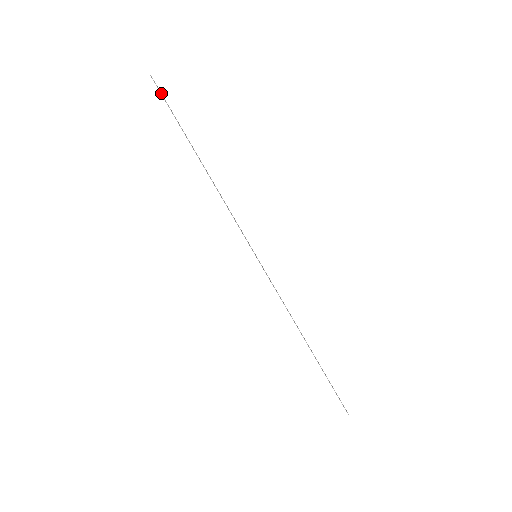
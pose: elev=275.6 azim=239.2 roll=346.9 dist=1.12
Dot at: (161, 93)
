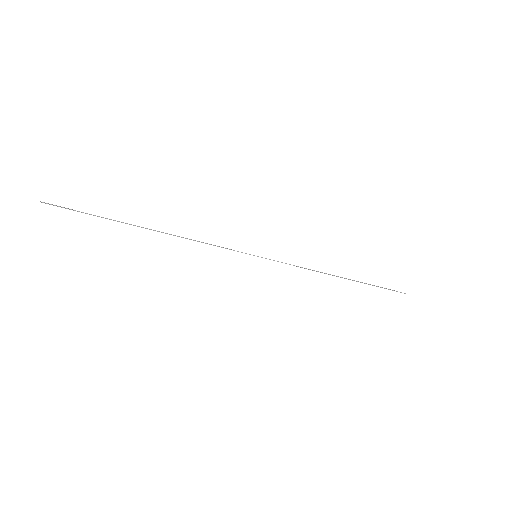
Dot at: occluded
